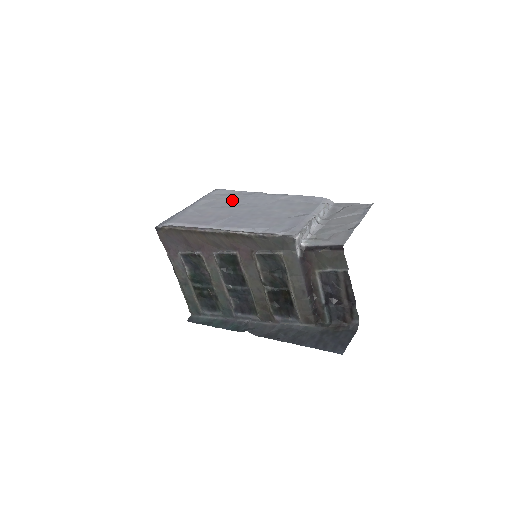
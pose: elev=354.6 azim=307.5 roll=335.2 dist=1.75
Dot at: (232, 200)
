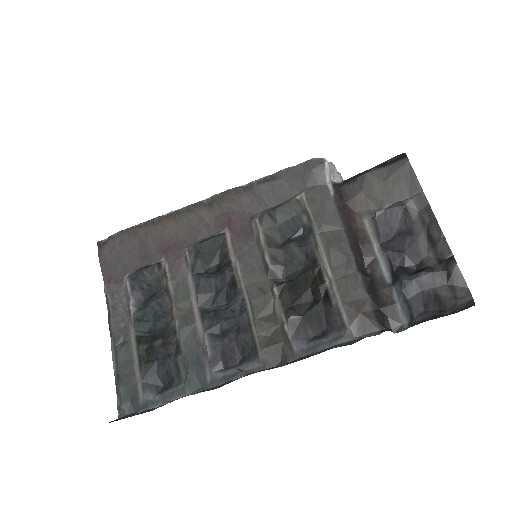
Dot at: occluded
